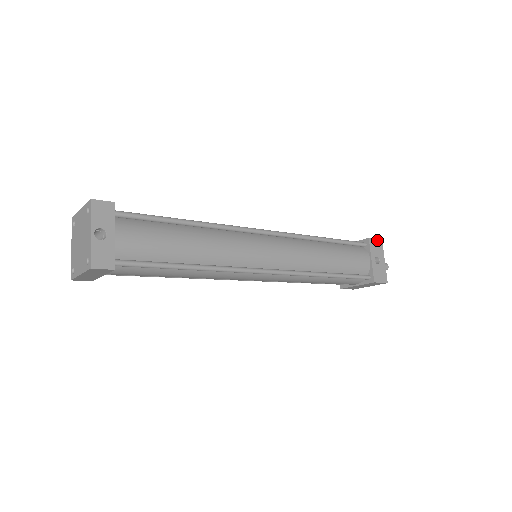
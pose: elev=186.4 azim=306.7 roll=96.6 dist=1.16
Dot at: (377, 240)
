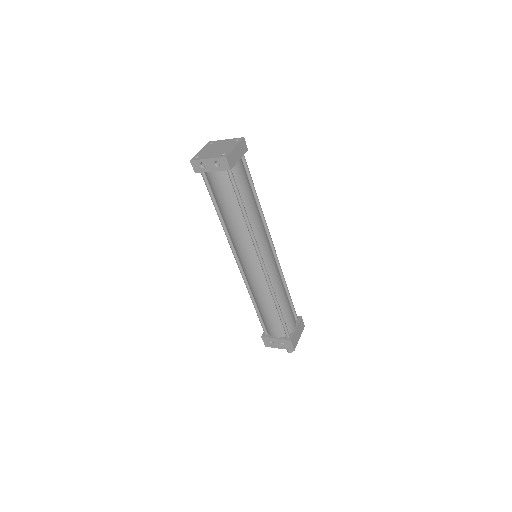
Dot at: occluded
